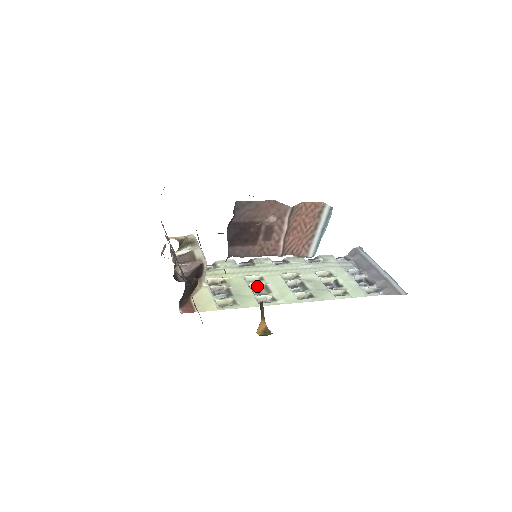
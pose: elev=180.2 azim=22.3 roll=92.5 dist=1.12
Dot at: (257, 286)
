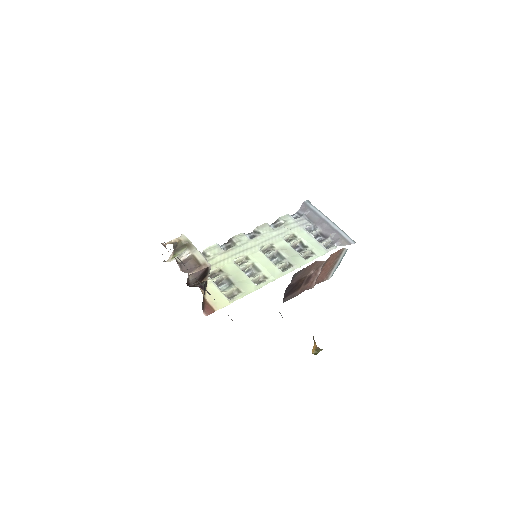
Dot at: (246, 267)
